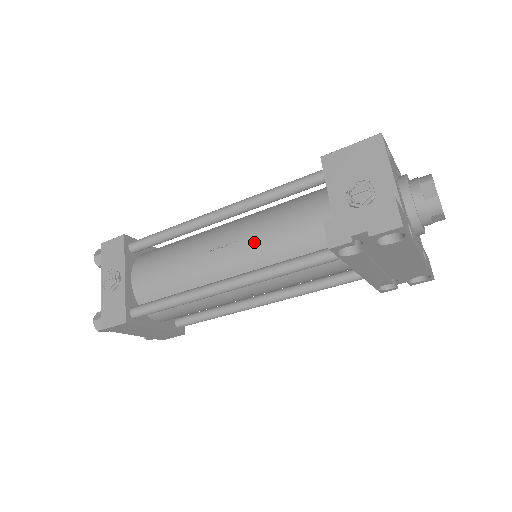
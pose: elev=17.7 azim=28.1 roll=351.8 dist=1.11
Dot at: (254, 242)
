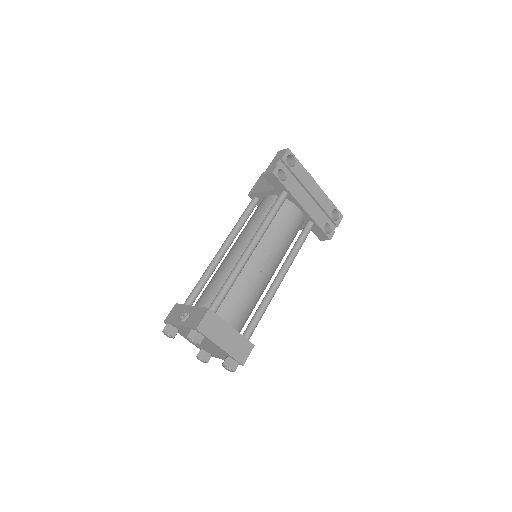
Dot at: (247, 231)
